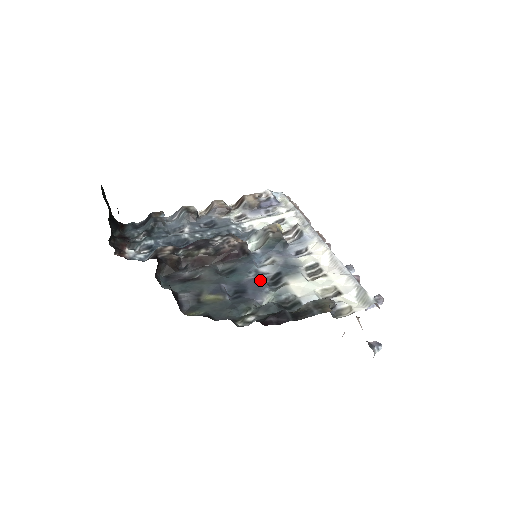
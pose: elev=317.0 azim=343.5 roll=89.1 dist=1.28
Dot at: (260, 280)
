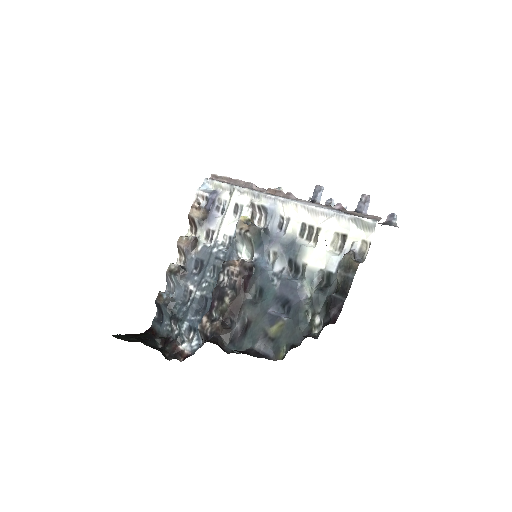
Dot at: (287, 282)
